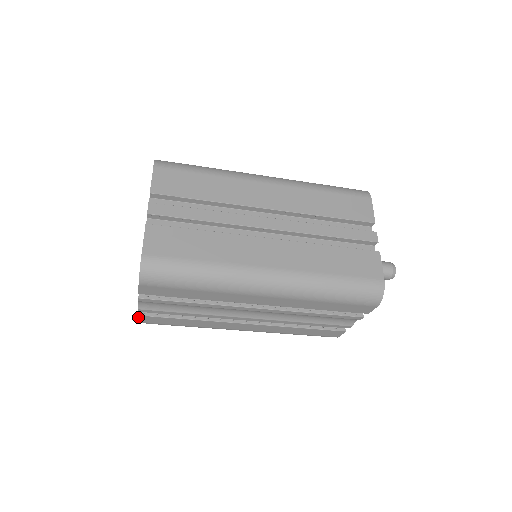
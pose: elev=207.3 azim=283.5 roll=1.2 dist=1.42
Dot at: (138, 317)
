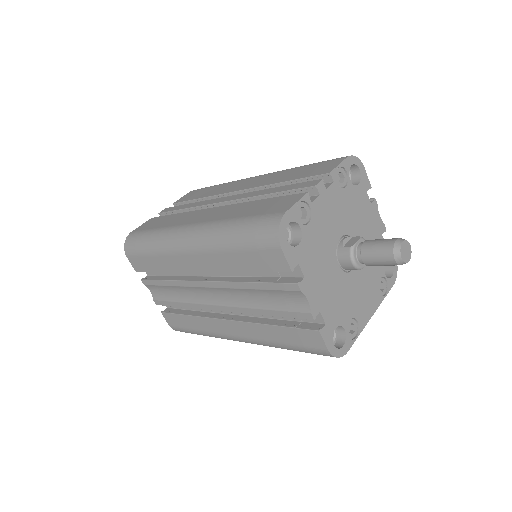
Dot at: (163, 316)
